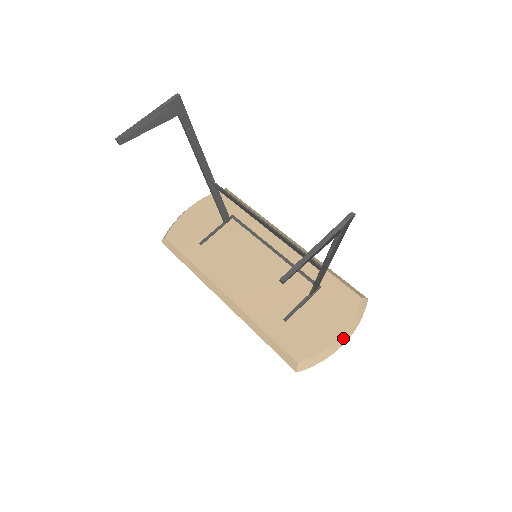
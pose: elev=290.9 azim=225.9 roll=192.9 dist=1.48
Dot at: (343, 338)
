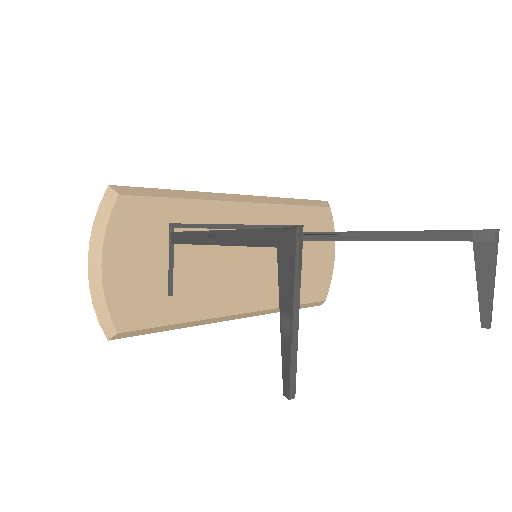
Dot at: (334, 251)
